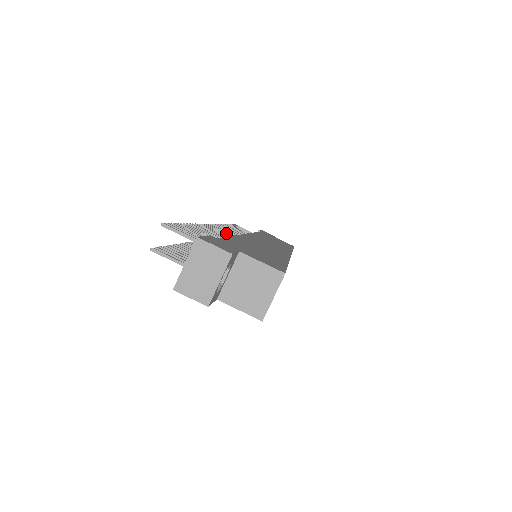
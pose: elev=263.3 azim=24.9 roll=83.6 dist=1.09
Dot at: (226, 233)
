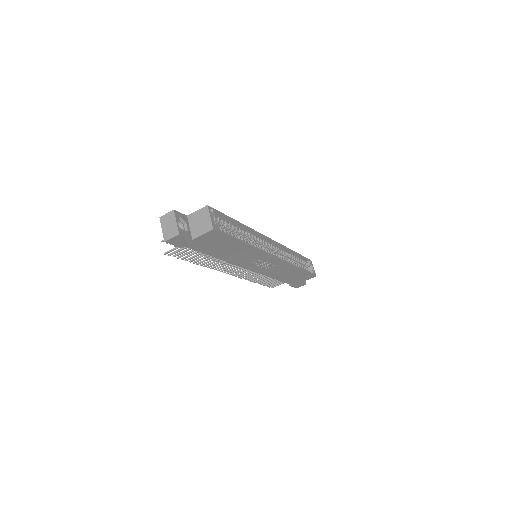
Dot at: occluded
